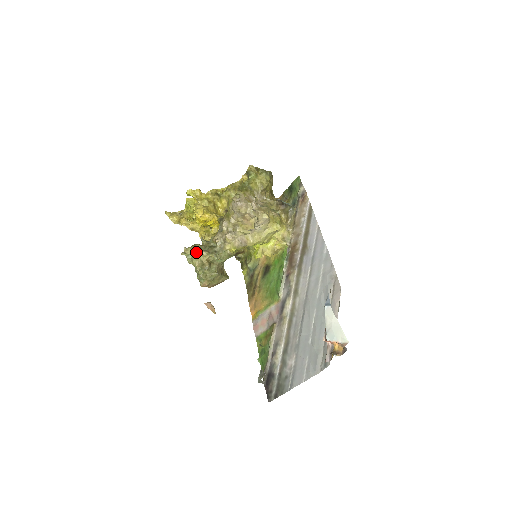
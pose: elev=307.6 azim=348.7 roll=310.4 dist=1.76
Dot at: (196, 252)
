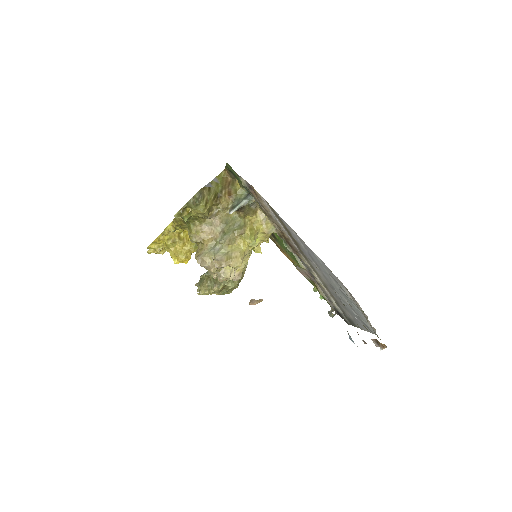
Dot at: (208, 292)
